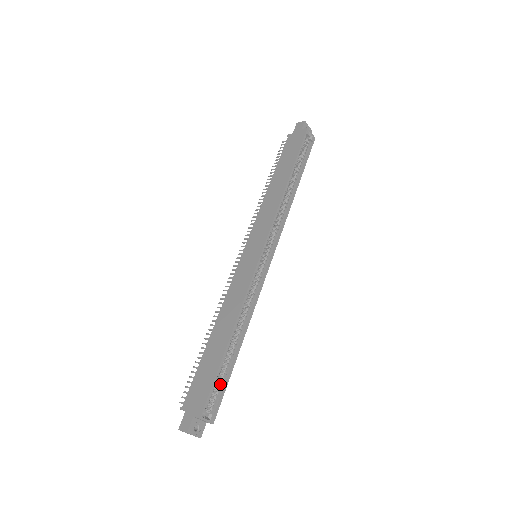
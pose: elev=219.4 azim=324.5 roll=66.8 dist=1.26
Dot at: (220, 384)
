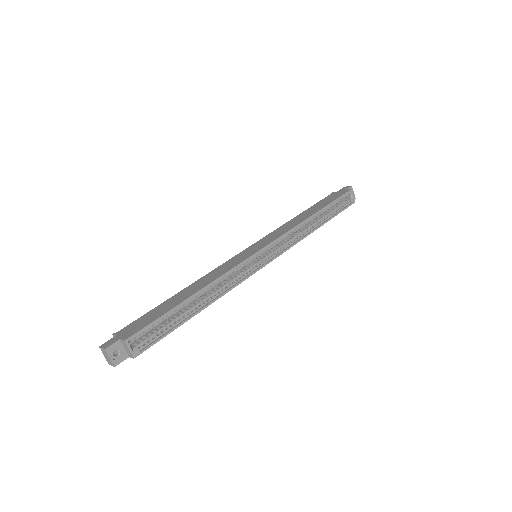
Dot at: (162, 329)
